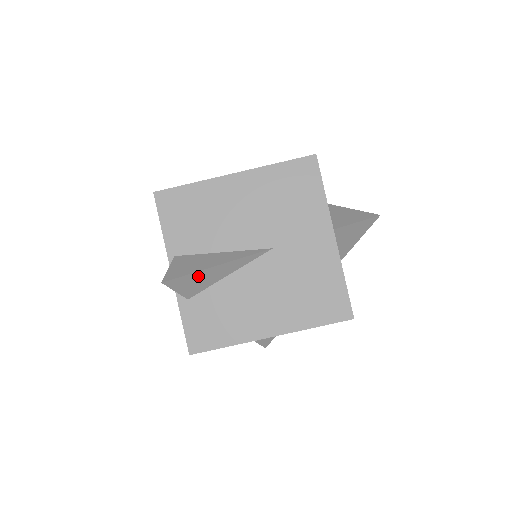
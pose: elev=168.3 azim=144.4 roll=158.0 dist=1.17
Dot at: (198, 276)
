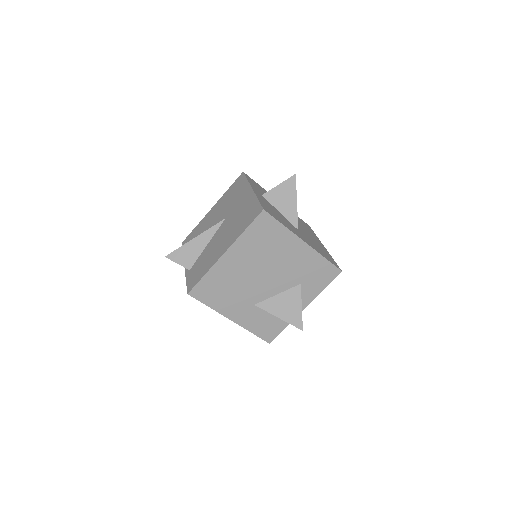
Dot at: (186, 249)
